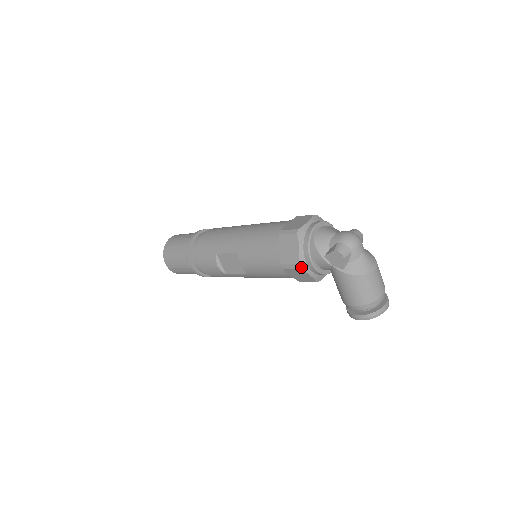
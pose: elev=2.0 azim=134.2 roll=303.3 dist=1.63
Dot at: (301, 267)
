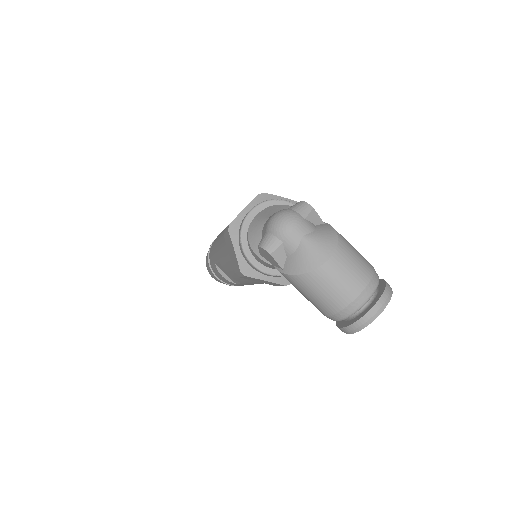
Dot at: (246, 274)
